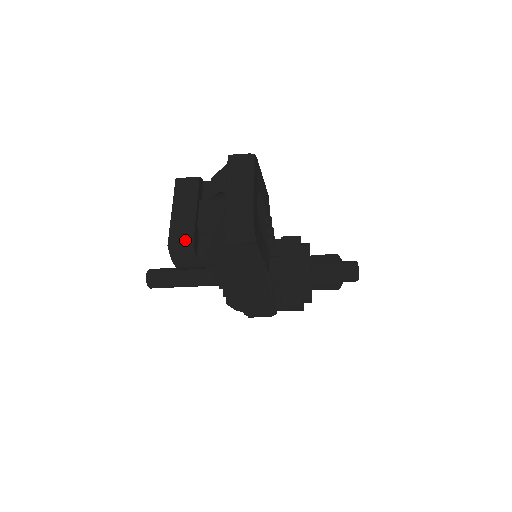
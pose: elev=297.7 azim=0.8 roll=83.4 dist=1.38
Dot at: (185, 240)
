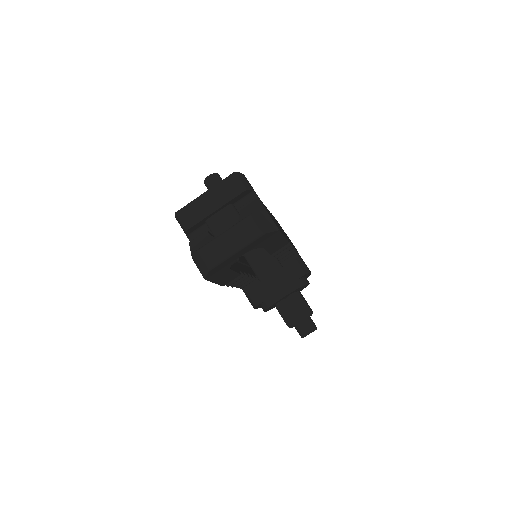
Dot at: (186, 222)
